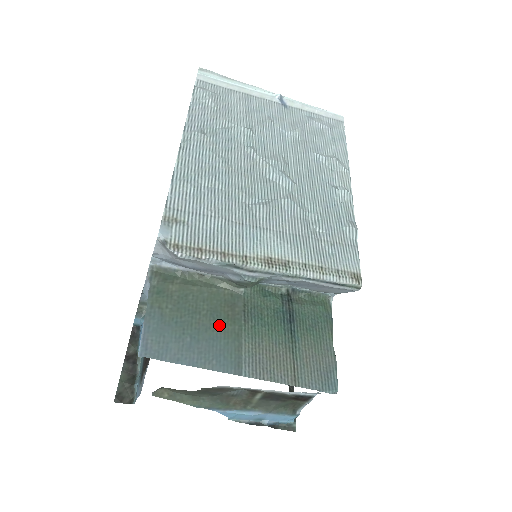
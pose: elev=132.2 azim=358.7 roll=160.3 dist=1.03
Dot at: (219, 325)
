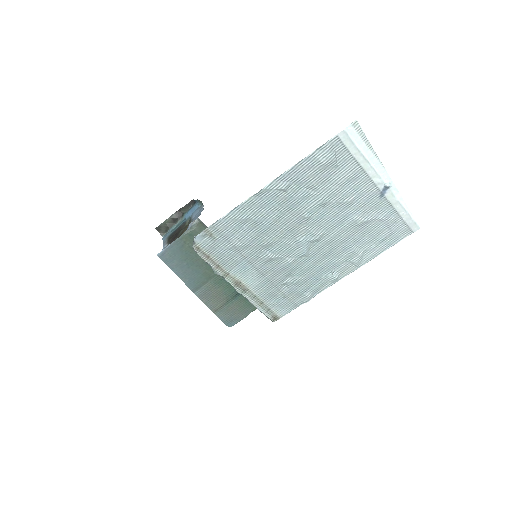
Dot at: (205, 268)
